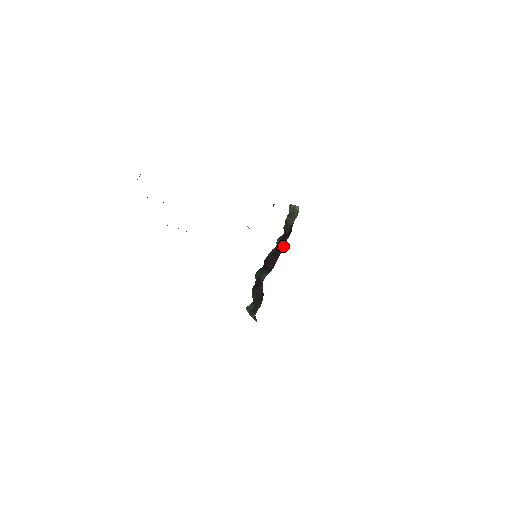
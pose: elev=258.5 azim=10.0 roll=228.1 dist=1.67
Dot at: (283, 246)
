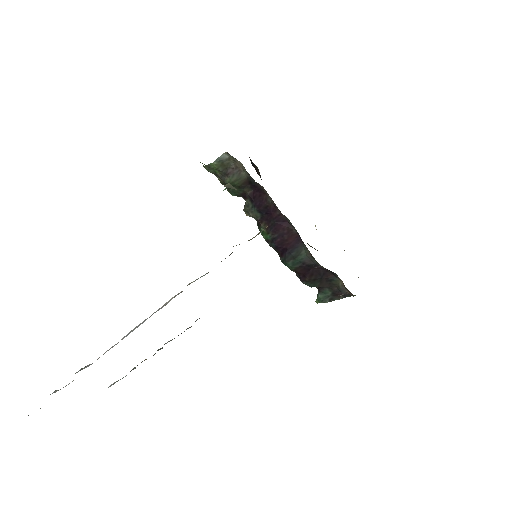
Dot at: (273, 208)
